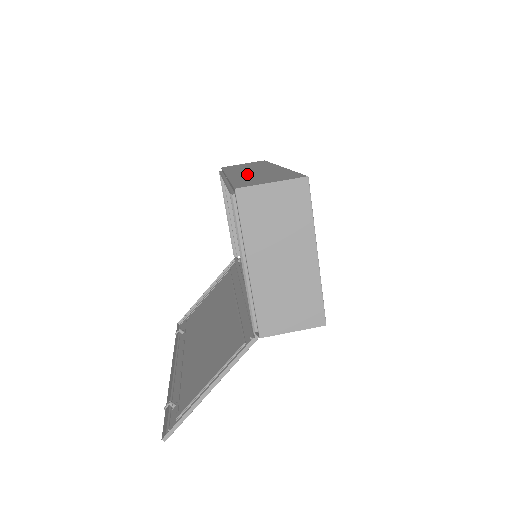
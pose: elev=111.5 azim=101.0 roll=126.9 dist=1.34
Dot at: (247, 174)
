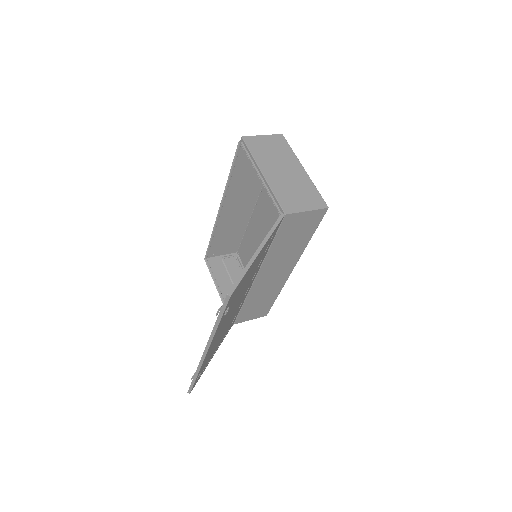
Dot at: (237, 190)
